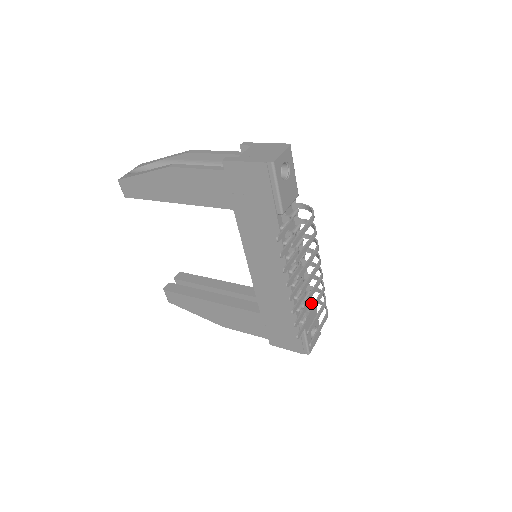
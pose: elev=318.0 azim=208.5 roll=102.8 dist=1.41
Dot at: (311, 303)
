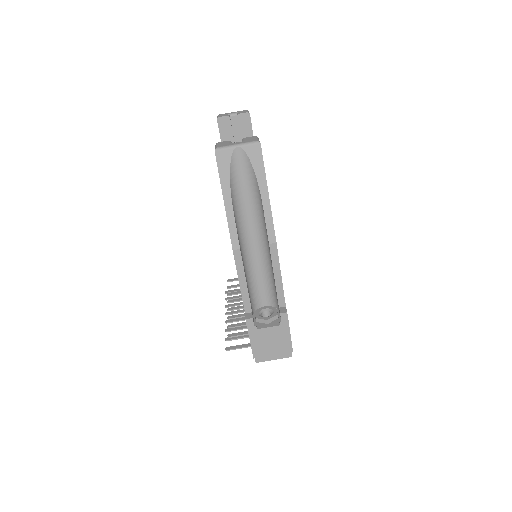
Dot at: occluded
